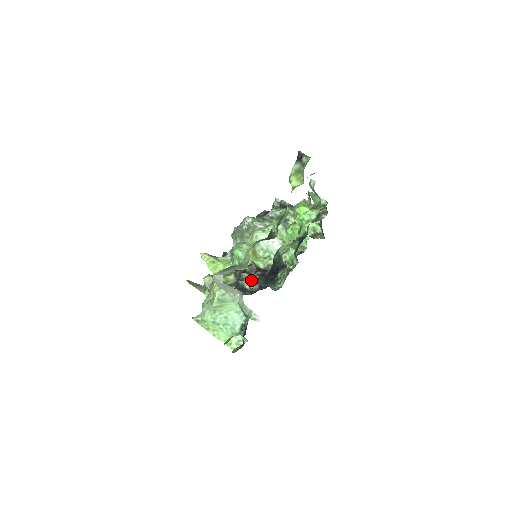
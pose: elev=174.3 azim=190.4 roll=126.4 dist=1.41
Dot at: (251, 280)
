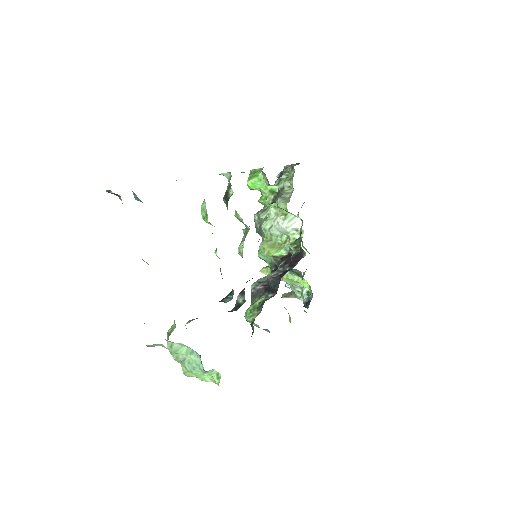
Dot at: (240, 292)
